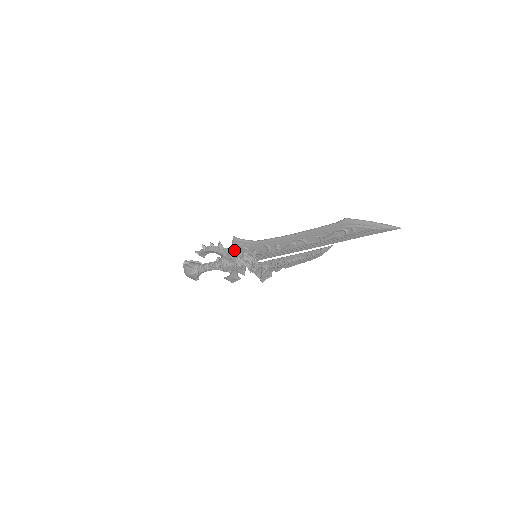
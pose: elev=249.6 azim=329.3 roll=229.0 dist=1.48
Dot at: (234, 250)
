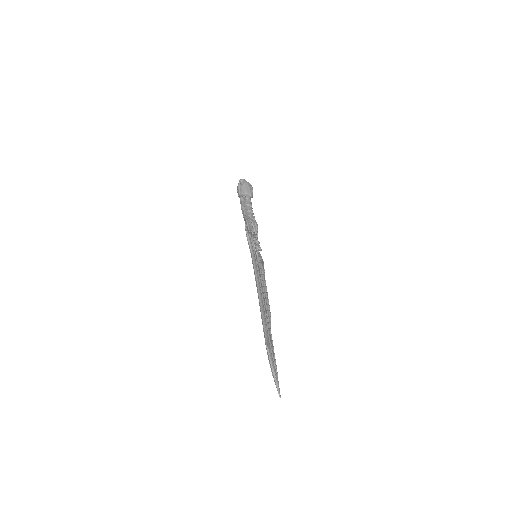
Dot at: occluded
